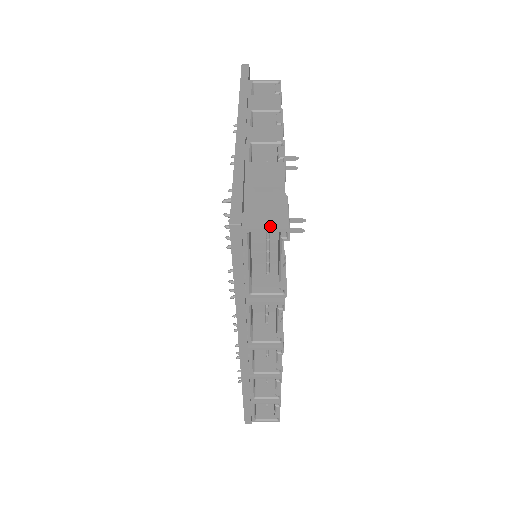
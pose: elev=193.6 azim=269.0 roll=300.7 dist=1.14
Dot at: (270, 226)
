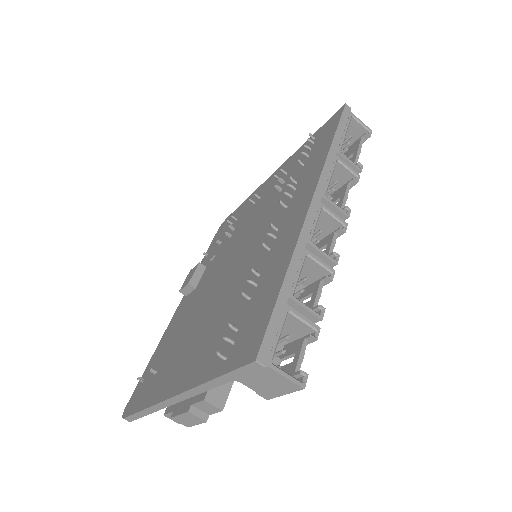
Dot at: (361, 124)
